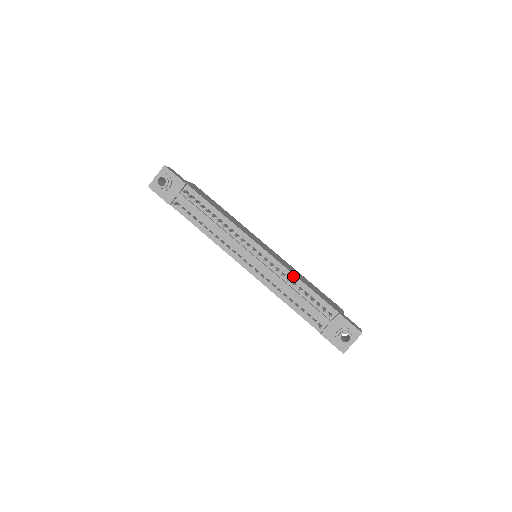
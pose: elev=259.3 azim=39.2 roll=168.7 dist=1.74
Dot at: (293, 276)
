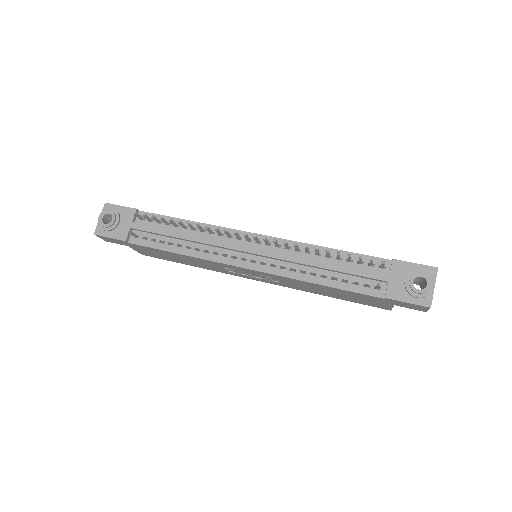
Dot at: (311, 247)
